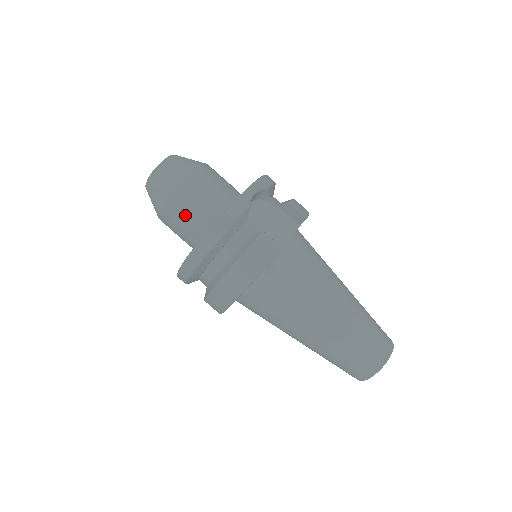
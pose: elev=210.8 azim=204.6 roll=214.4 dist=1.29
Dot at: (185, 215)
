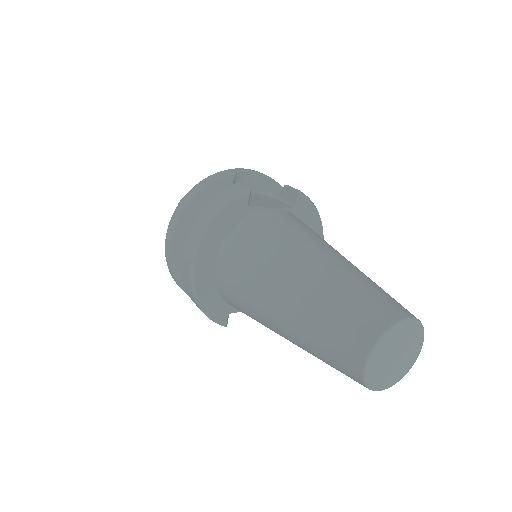
Dot at: occluded
